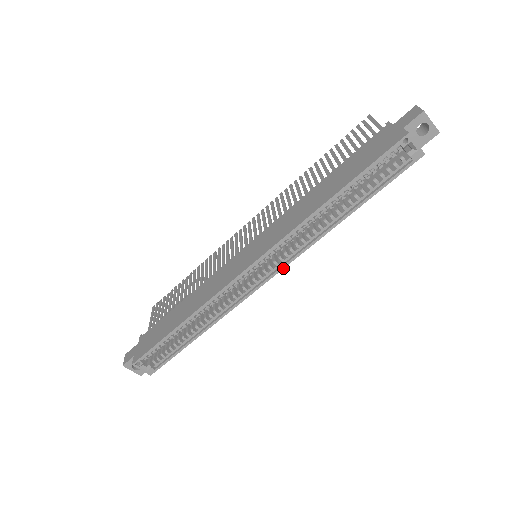
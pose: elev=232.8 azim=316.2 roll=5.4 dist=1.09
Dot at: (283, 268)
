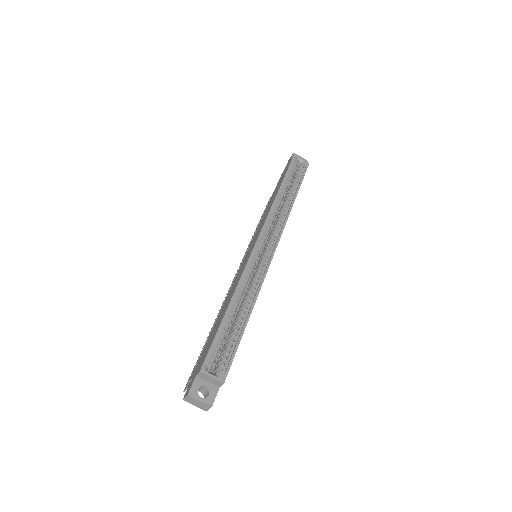
Dot at: occluded
